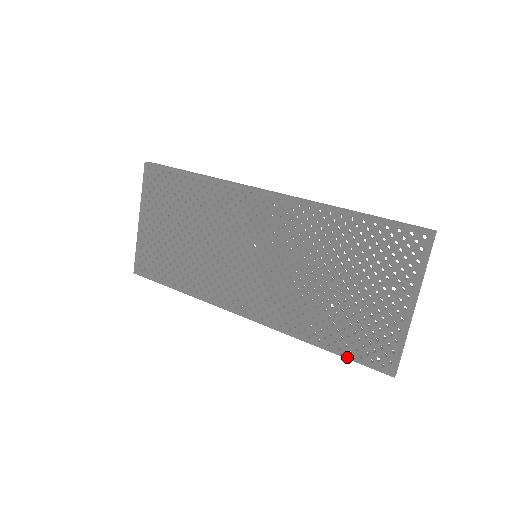
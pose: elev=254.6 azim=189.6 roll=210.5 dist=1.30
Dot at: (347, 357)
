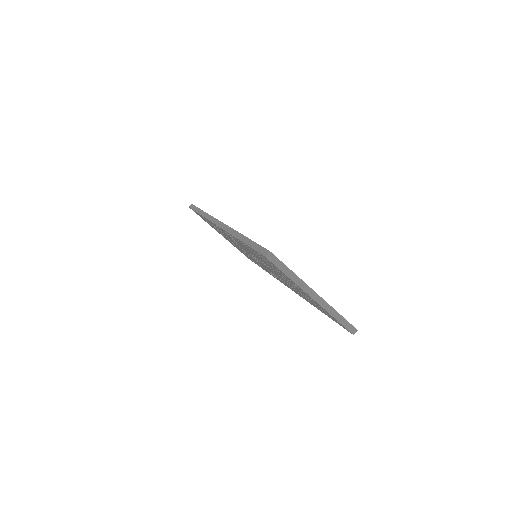
Dot at: occluded
